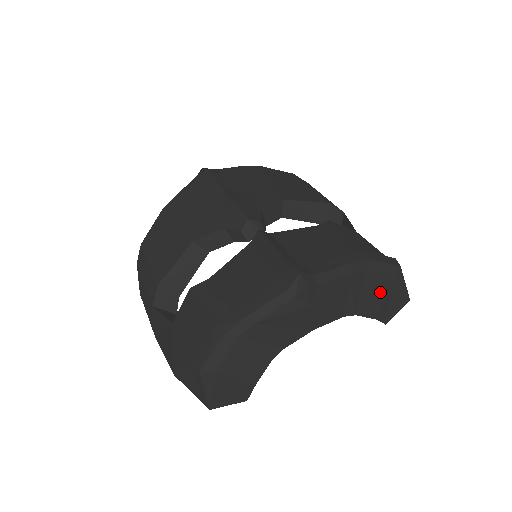
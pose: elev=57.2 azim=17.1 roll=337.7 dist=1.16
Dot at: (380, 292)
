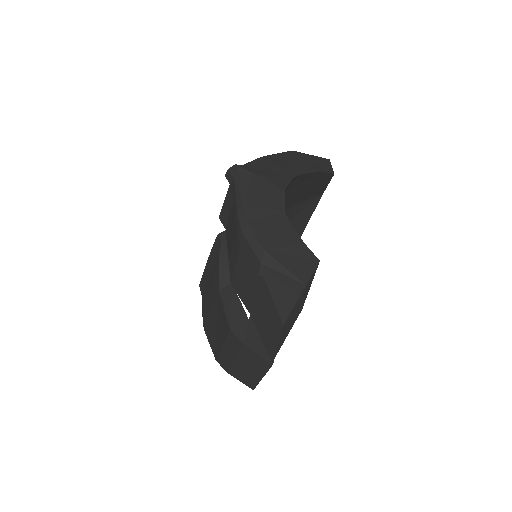
Dot at: (297, 160)
